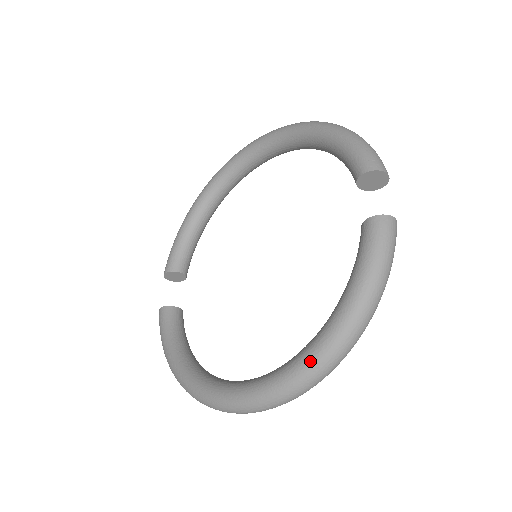
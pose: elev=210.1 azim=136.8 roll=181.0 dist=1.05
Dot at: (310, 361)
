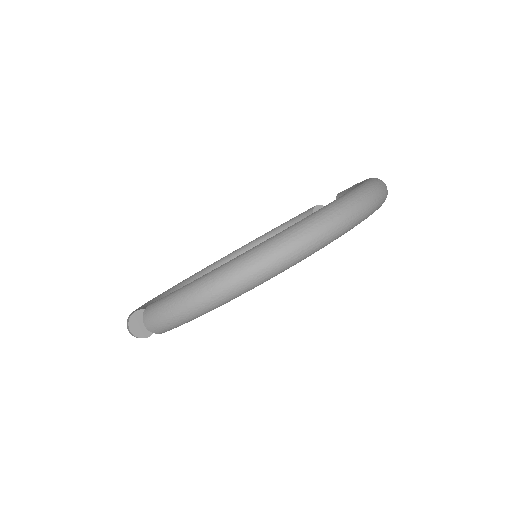
Dot at: (370, 179)
